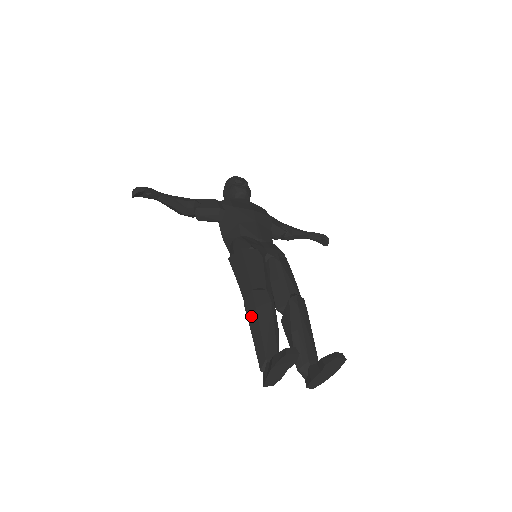
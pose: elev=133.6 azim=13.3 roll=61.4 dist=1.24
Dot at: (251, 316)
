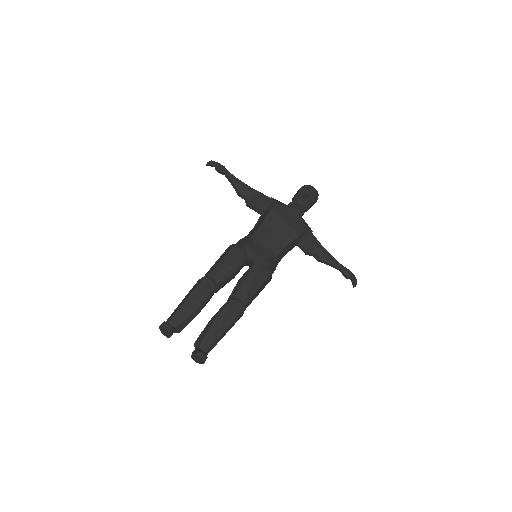
Dot at: (191, 290)
